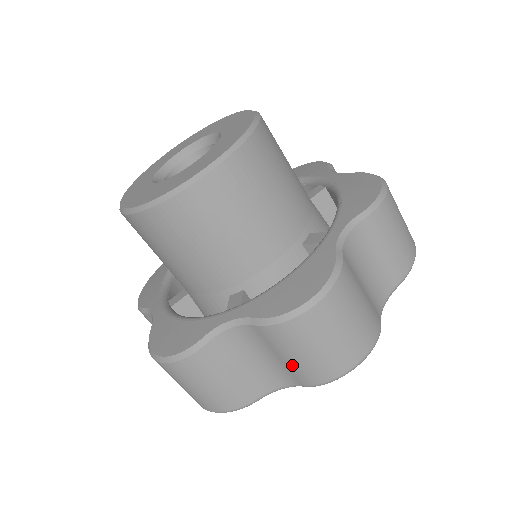
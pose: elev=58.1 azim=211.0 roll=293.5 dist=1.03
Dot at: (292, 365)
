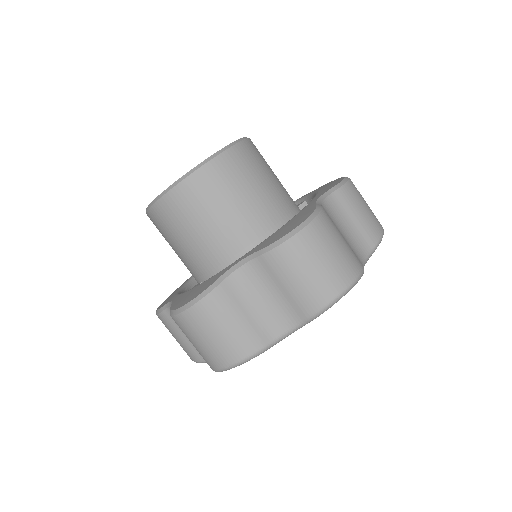
Dot at: (294, 293)
